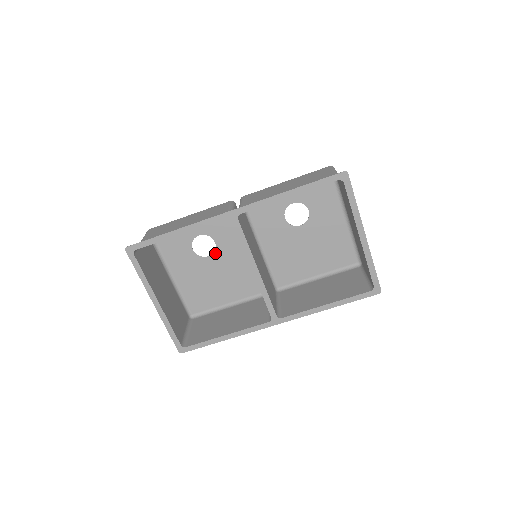
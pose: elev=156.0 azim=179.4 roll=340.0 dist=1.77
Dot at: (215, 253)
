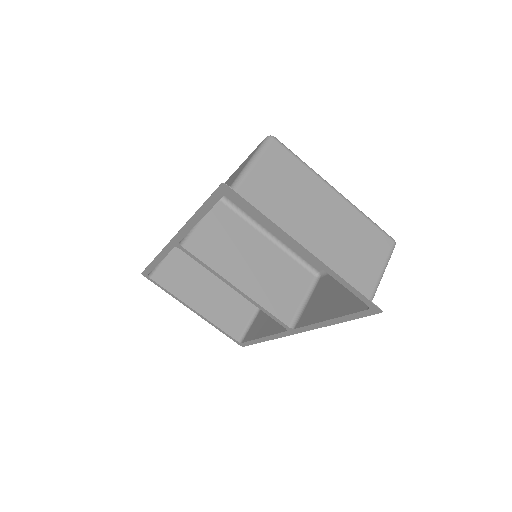
Dot at: occluded
